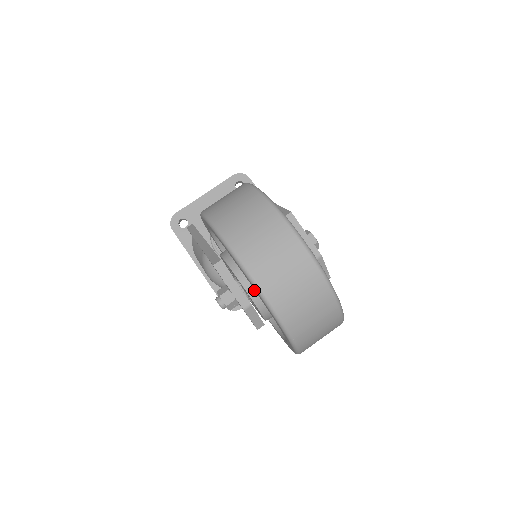
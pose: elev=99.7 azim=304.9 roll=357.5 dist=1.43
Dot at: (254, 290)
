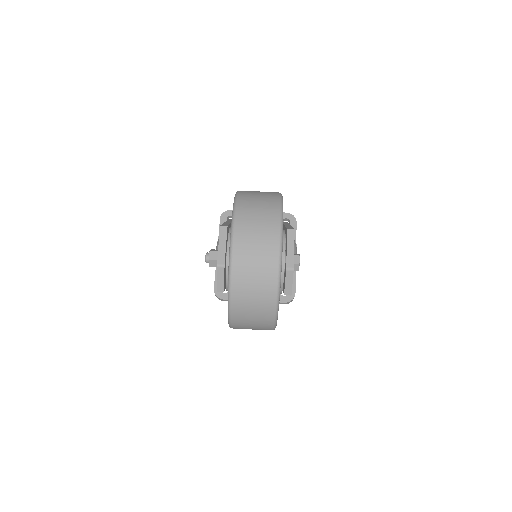
Dot at: occluded
